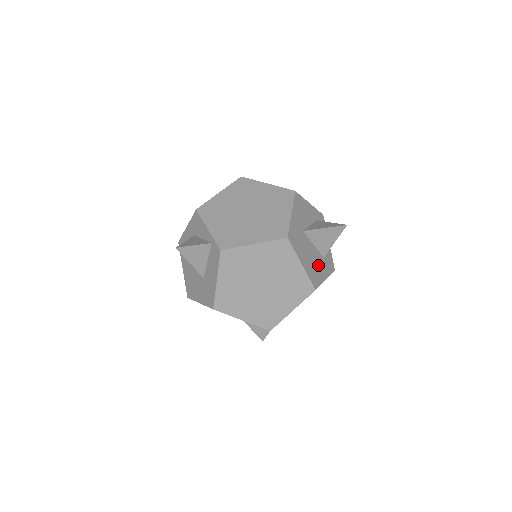
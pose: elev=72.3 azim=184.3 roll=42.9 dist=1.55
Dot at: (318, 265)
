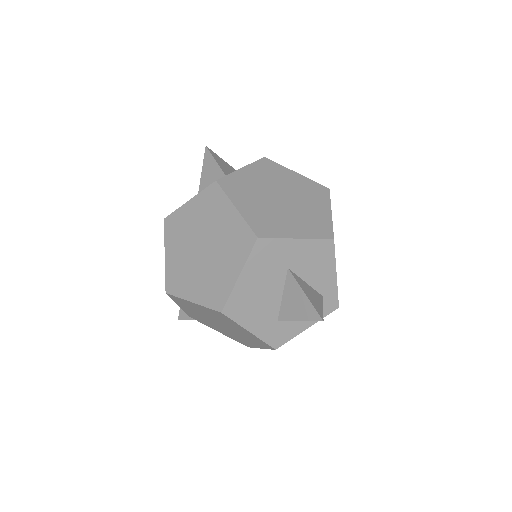
Dot at: (260, 311)
